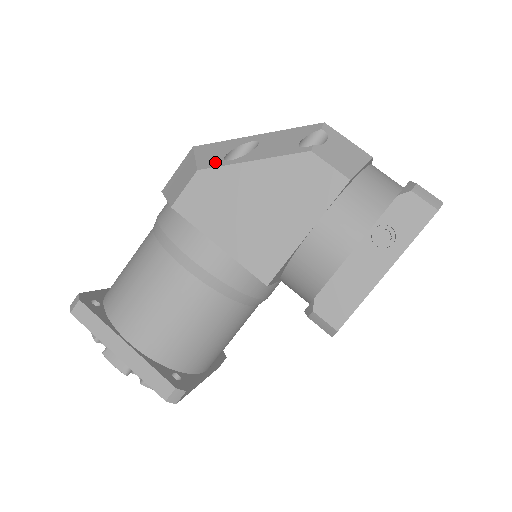
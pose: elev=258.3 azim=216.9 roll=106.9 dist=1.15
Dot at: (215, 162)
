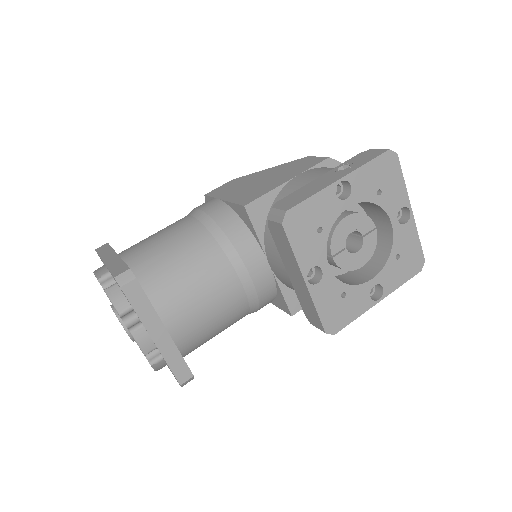
Dot at: occluded
